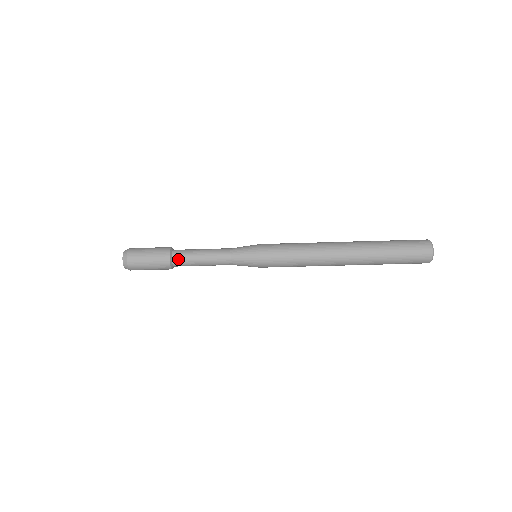
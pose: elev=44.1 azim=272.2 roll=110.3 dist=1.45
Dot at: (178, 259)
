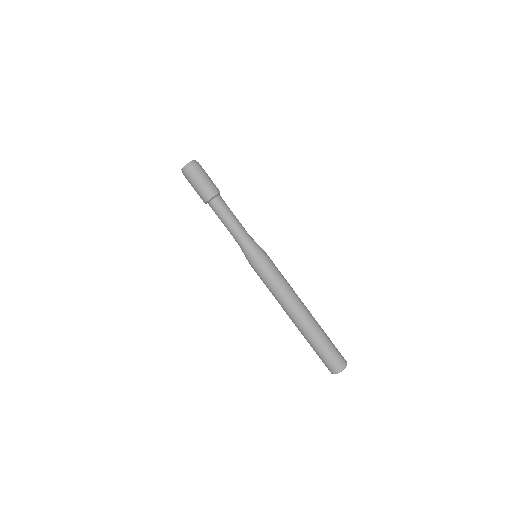
Dot at: (221, 200)
